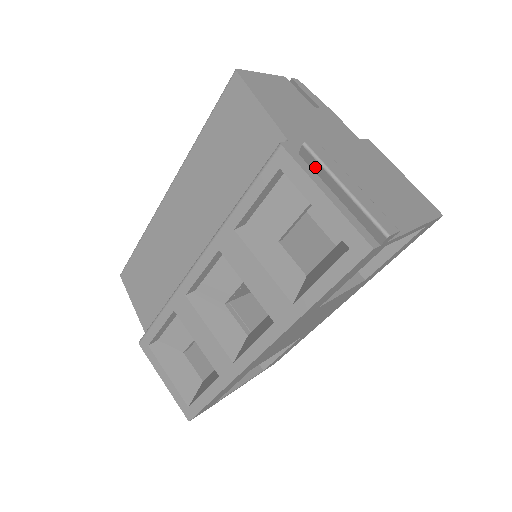
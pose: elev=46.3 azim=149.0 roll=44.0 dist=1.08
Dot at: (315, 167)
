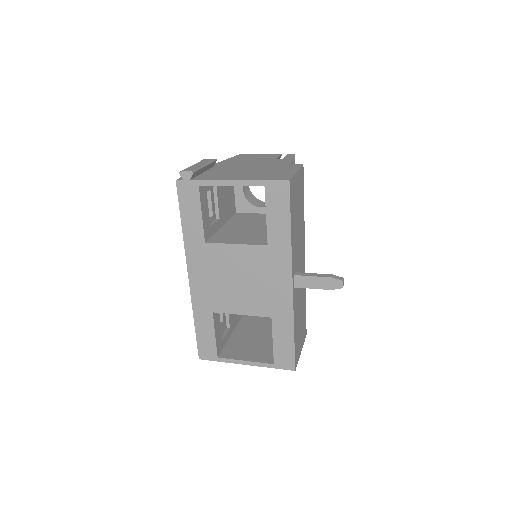
Dot at: occluded
